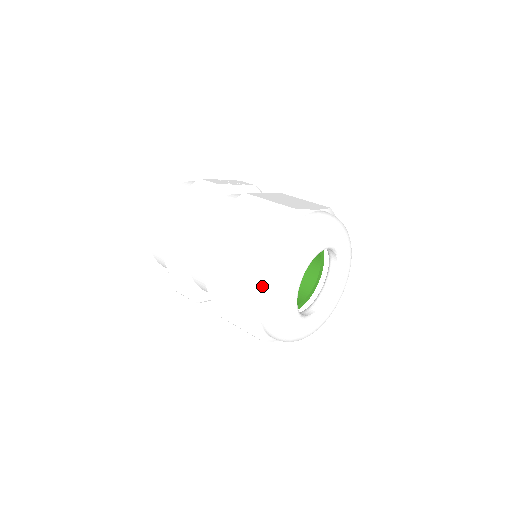
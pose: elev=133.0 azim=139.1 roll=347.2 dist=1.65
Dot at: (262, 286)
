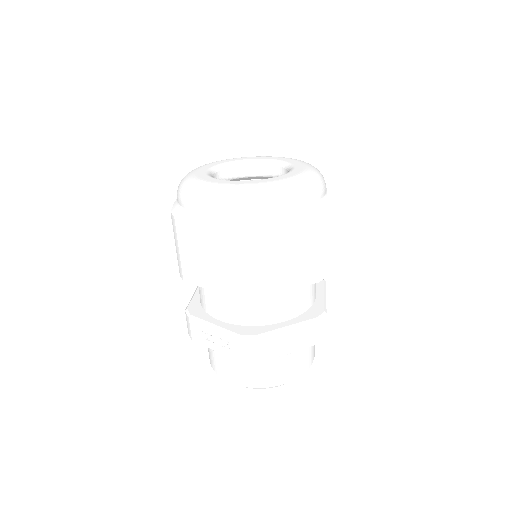
Dot at: occluded
